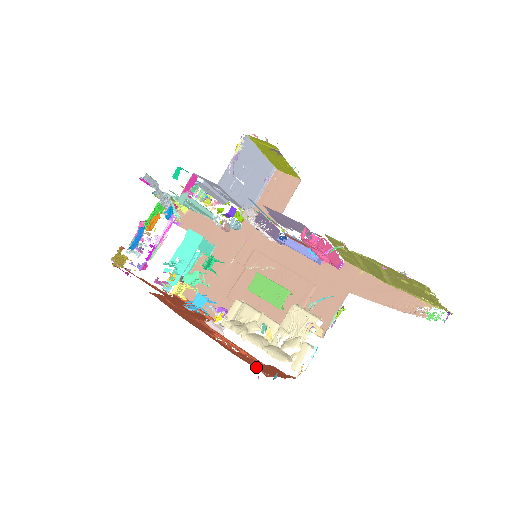
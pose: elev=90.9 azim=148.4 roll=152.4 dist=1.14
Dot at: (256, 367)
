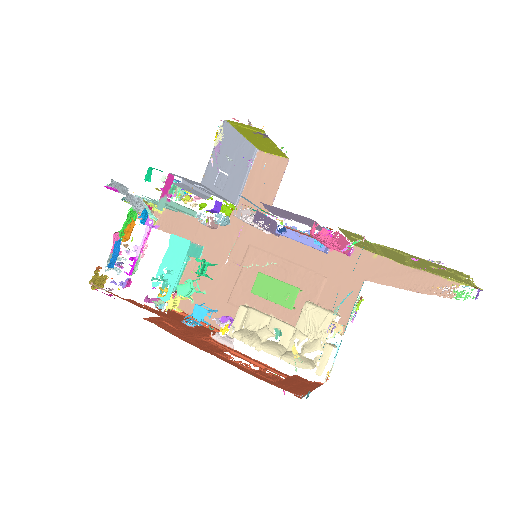
Dot at: (285, 388)
